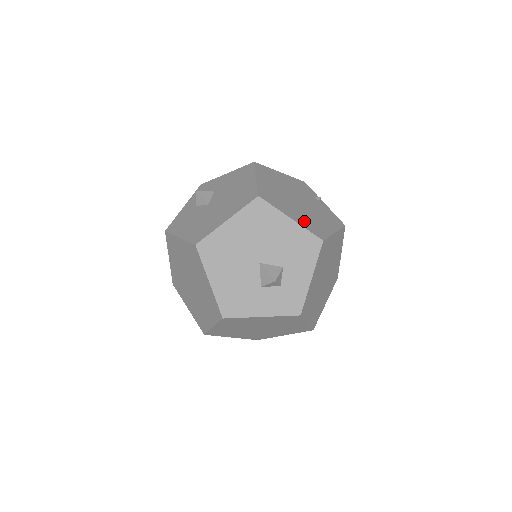
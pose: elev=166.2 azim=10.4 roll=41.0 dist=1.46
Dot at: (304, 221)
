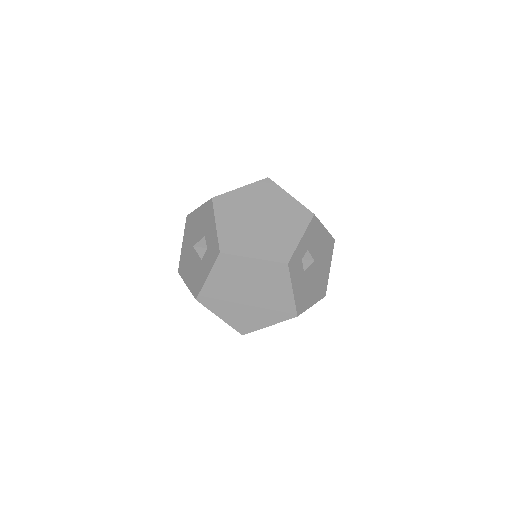
Dot at: occluded
